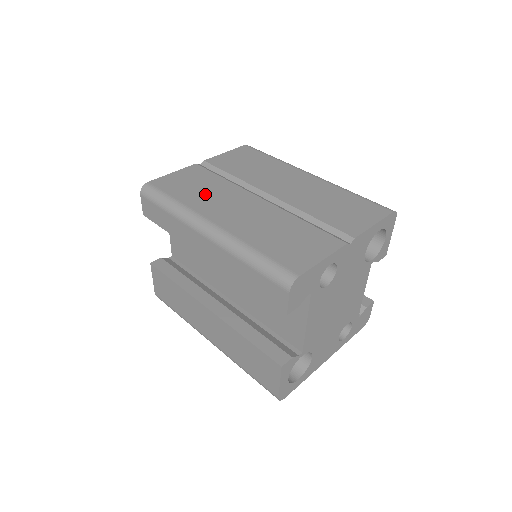
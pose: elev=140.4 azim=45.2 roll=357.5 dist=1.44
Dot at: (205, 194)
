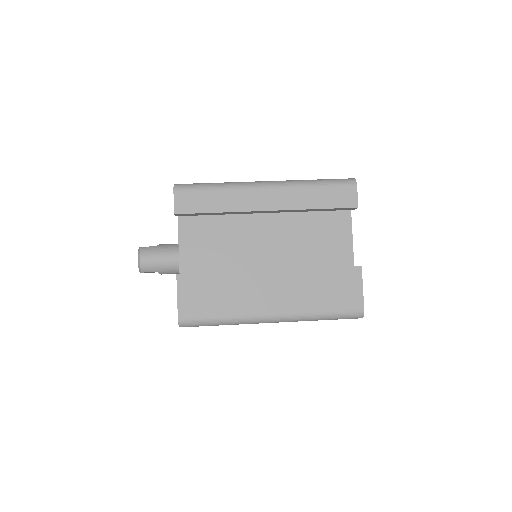
Dot at: occluded
